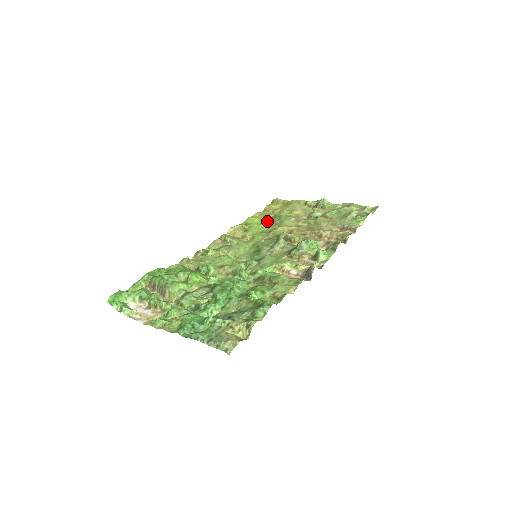
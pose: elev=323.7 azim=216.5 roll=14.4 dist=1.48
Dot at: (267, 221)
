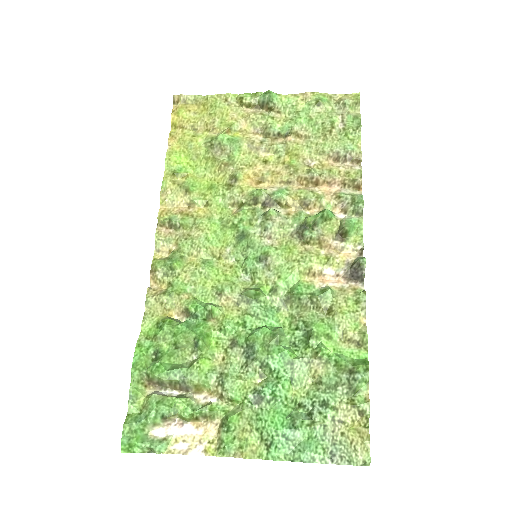
Dot at: (203, 157)
